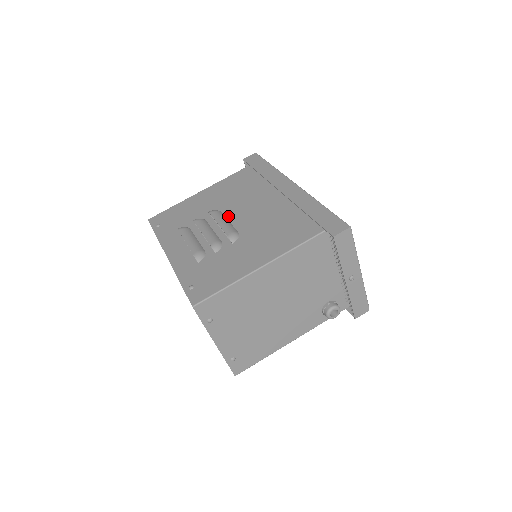
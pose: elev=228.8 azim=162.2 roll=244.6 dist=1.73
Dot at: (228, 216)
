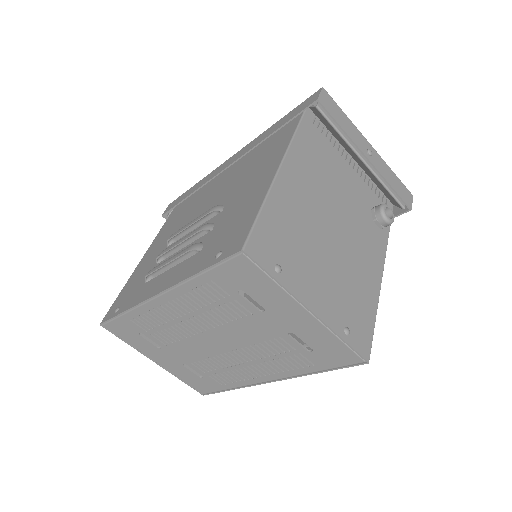
Dot at: occluded
